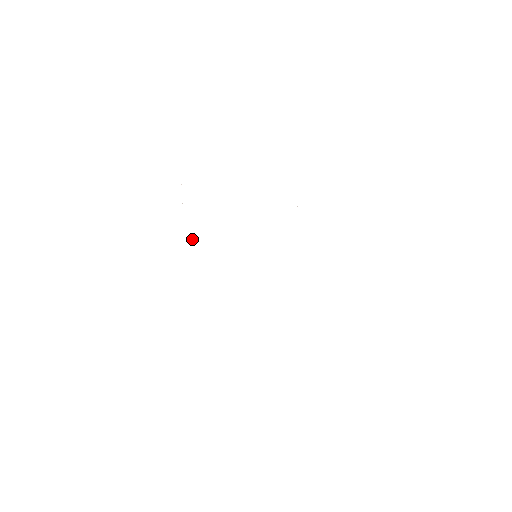
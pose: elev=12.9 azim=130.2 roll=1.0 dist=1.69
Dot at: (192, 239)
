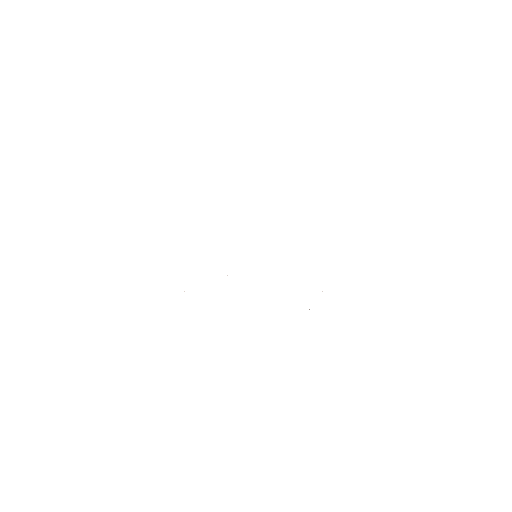
Dot at: occluded
